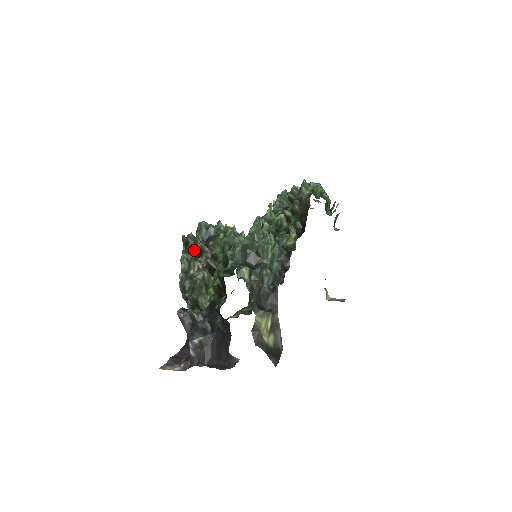
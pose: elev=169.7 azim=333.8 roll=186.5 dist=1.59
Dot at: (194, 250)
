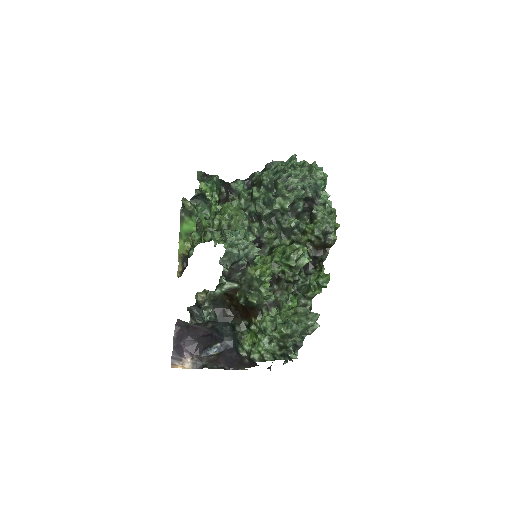
Dot at: (228, 289)
